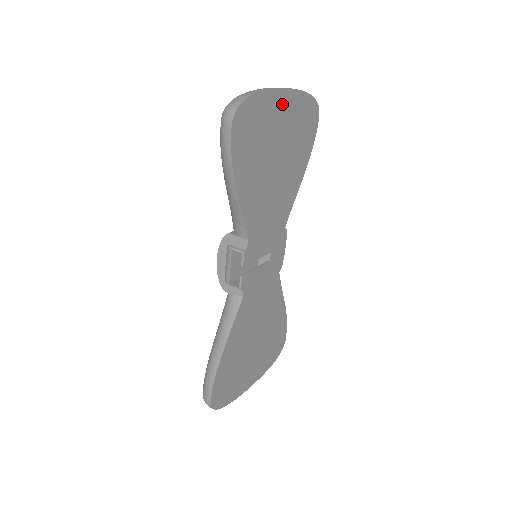
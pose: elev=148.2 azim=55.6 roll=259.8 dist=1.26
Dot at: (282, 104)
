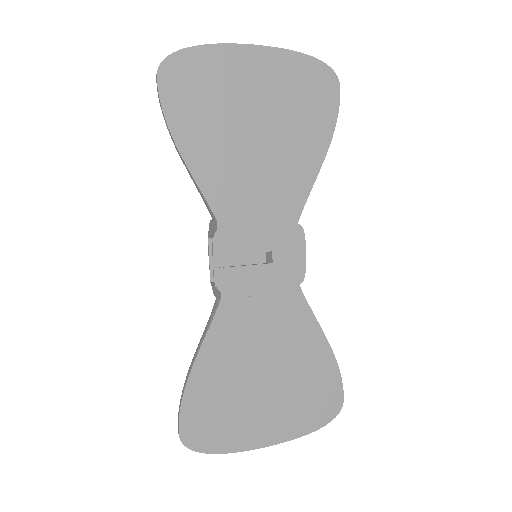
Dot at: (251, 63)
